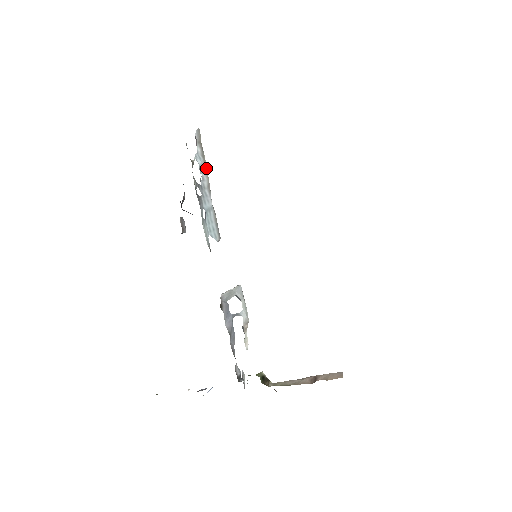
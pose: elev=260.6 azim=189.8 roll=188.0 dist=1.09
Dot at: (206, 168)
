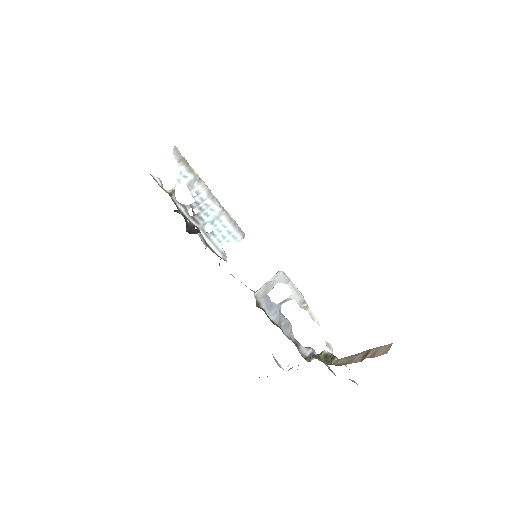
Dot at: (200, 178)
